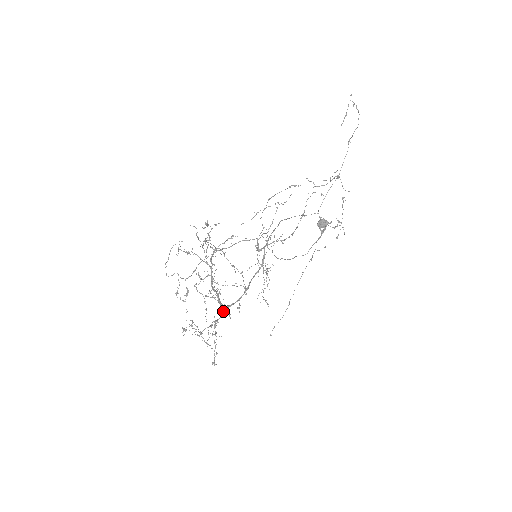
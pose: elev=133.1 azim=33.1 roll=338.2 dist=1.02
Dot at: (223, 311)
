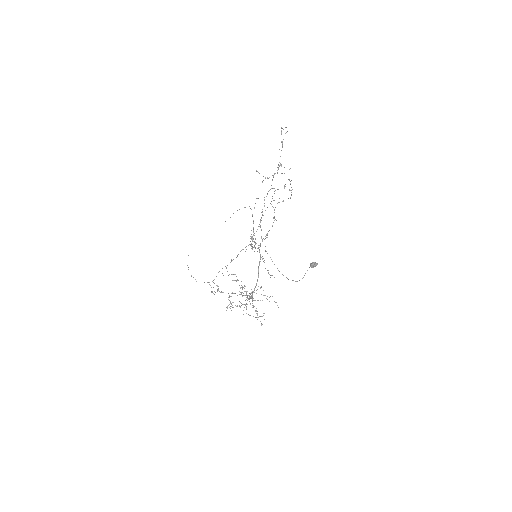
Dot at: occluded
